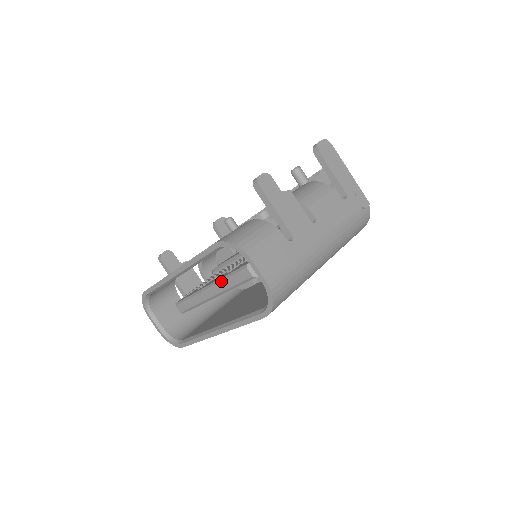
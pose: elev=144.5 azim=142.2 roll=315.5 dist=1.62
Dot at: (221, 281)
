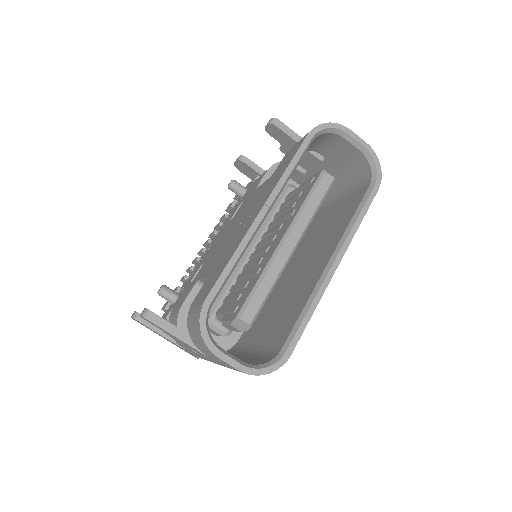
Dot at: (301, 212)
